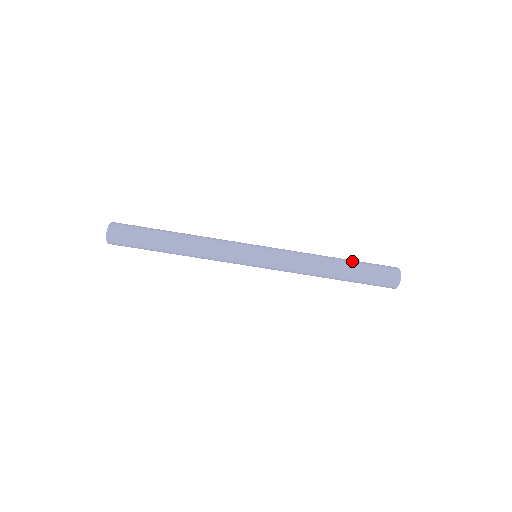
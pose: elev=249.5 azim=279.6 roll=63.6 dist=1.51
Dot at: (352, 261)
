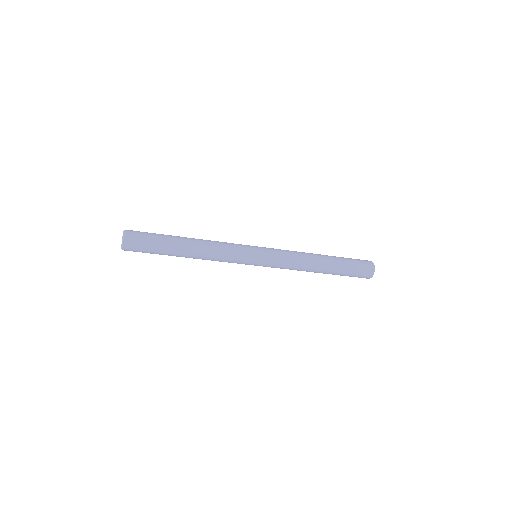
Dot at: (336, 258)
